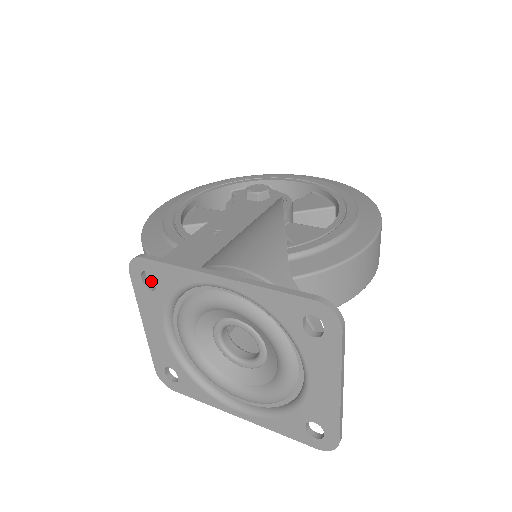
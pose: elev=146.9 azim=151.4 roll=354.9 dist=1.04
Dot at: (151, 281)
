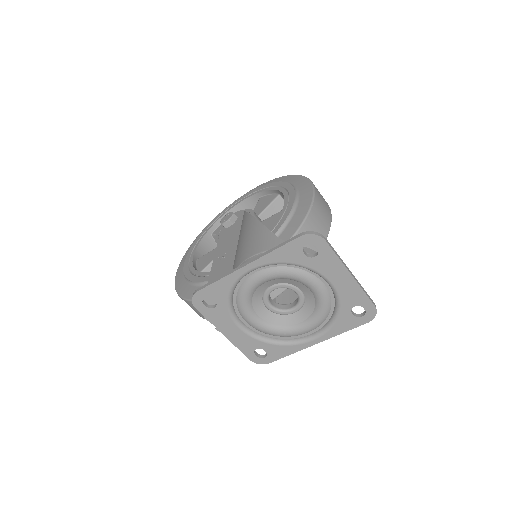
Dot at: occluded
